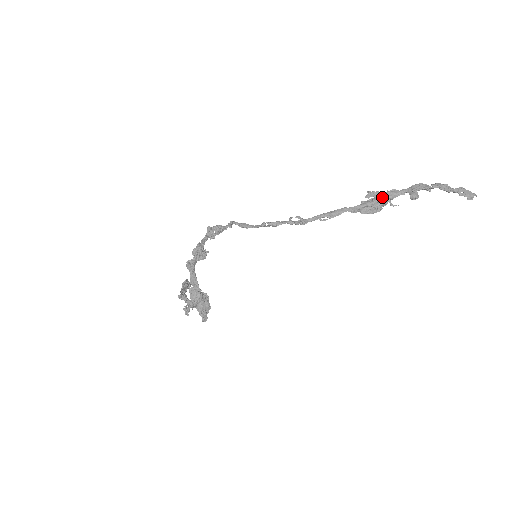
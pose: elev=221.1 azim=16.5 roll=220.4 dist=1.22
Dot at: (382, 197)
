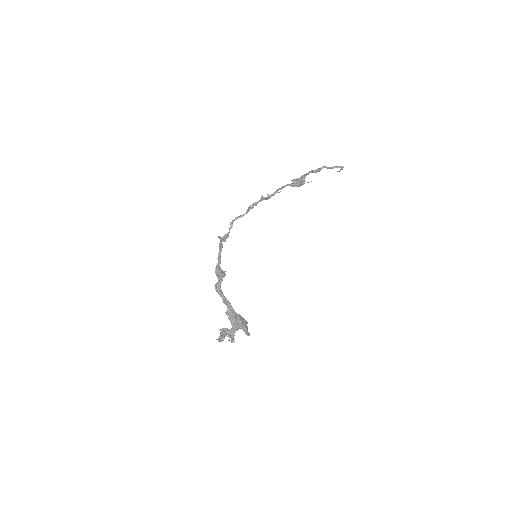
Dot at: (300, 178)
